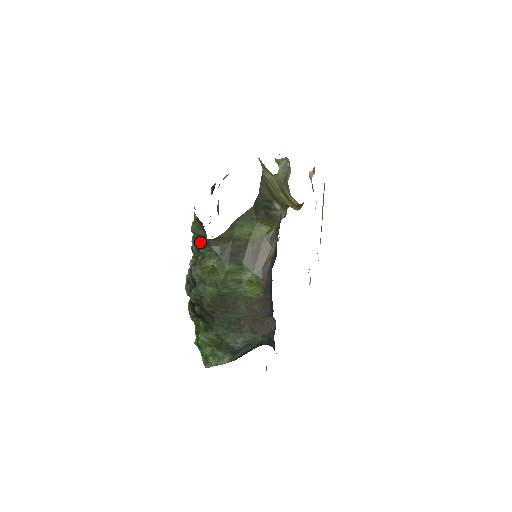
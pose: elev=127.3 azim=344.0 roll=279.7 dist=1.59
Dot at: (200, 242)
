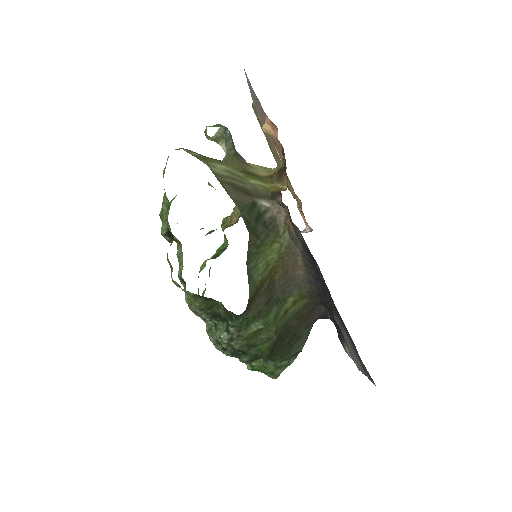
Dot at: (216, 312)
